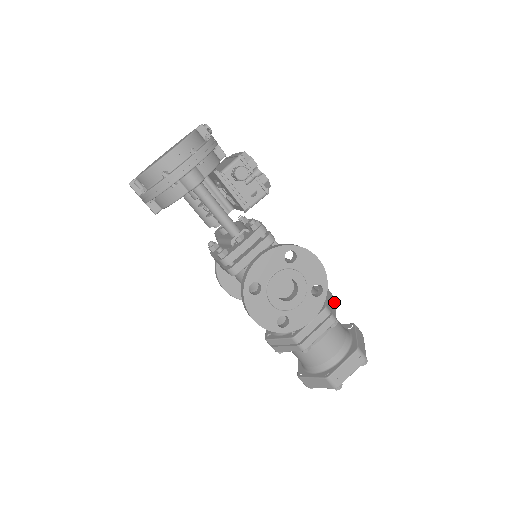
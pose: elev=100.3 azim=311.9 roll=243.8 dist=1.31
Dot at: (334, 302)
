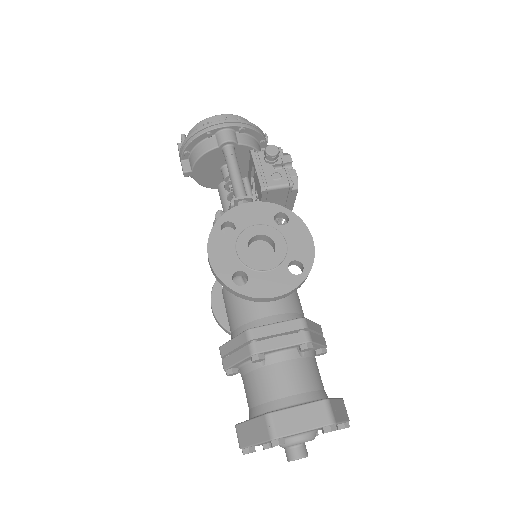
Dot at: (322, 342)
